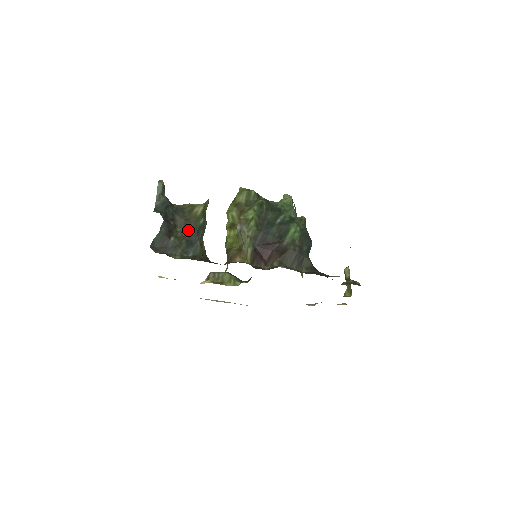
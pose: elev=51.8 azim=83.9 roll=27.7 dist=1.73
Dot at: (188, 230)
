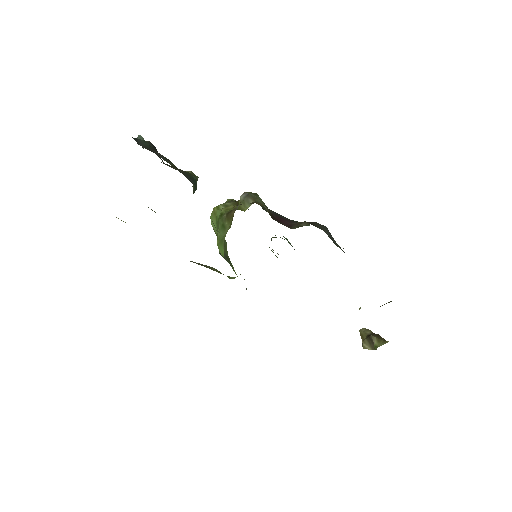
Dot at: (179, 169)
